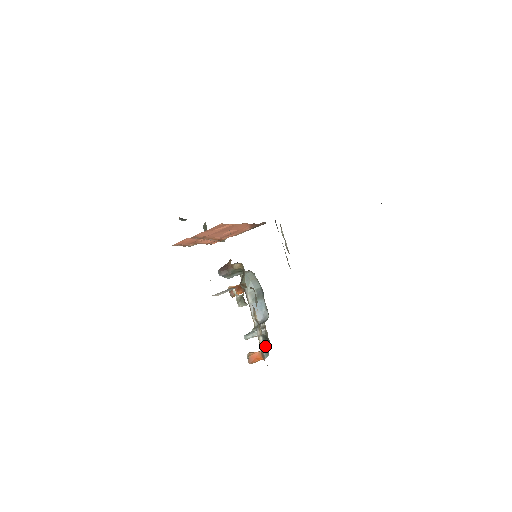
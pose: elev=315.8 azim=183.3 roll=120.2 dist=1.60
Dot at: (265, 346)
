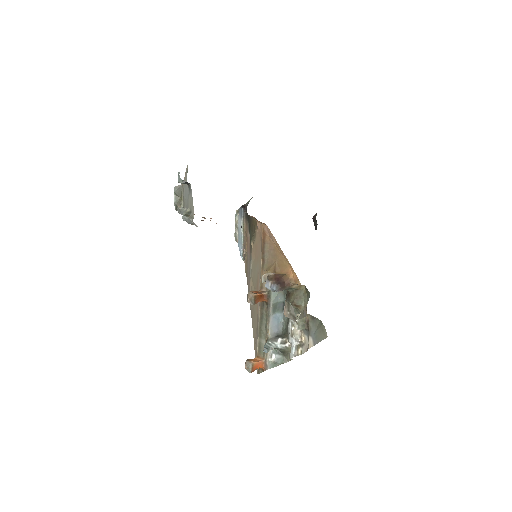
Dot at: (278, 359)
